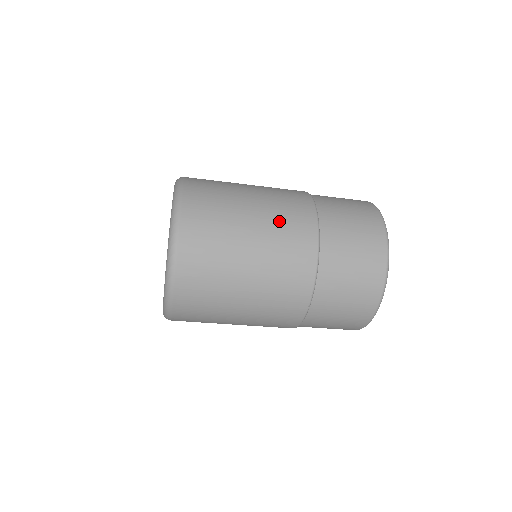
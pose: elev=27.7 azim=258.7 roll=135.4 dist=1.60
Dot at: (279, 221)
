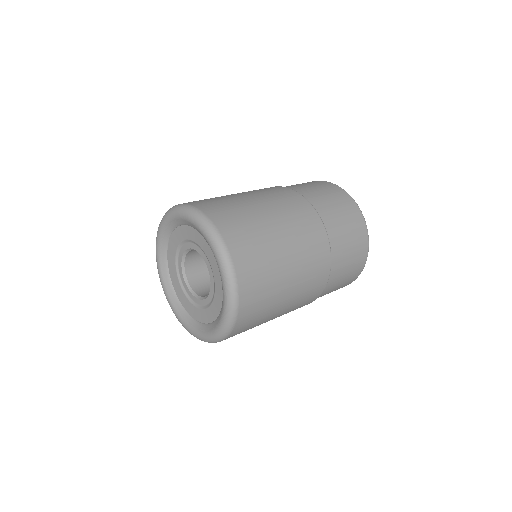
Dot at: (303, 294)
